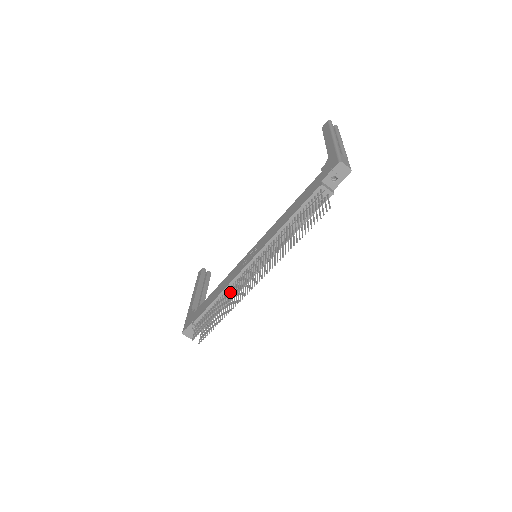
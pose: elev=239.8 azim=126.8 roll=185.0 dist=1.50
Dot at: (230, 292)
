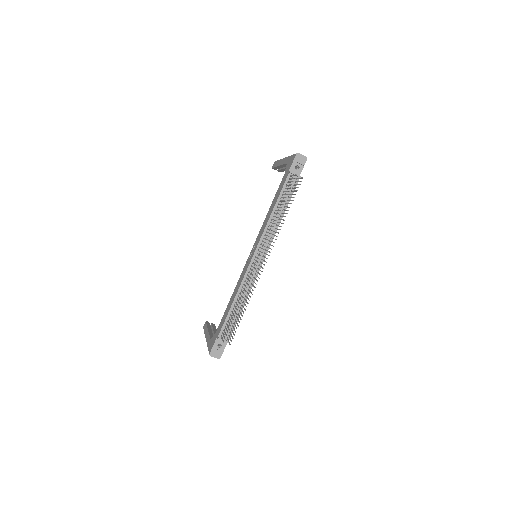
Dot at: (245, 285)
